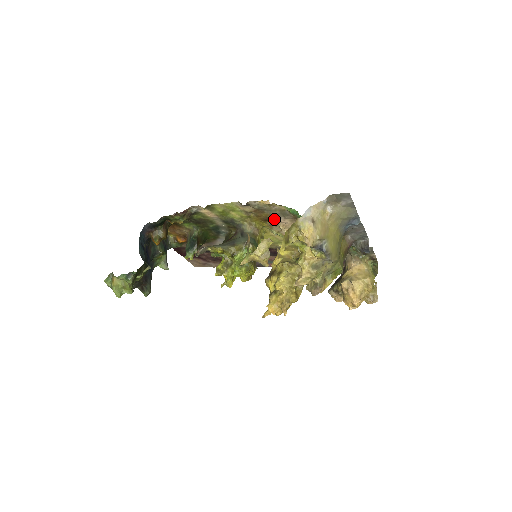
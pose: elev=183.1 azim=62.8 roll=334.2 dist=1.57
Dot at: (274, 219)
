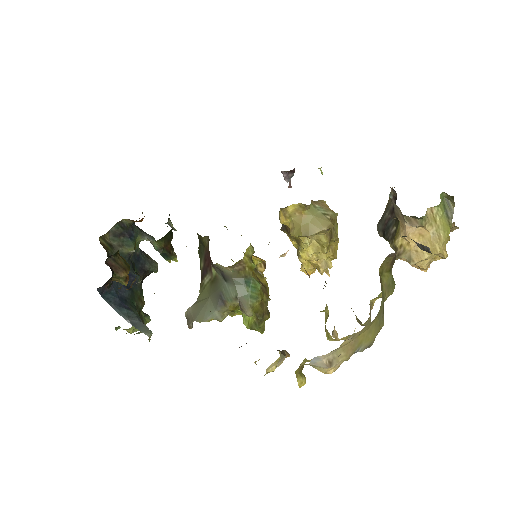
Dot at: occluded
